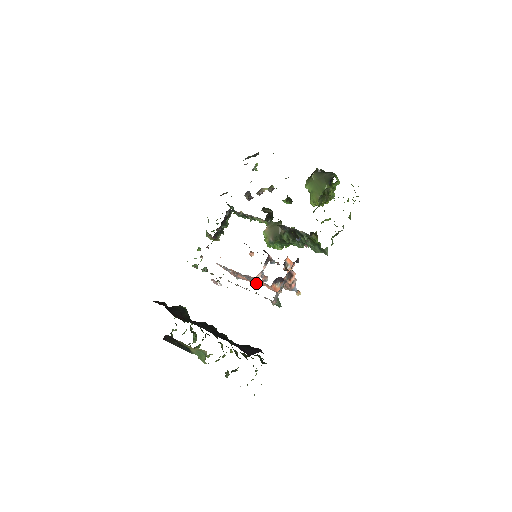
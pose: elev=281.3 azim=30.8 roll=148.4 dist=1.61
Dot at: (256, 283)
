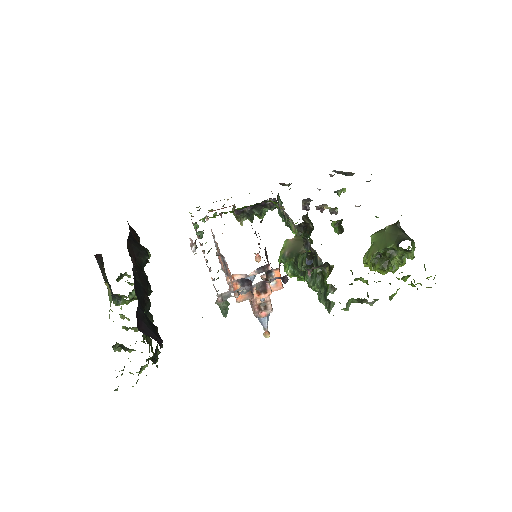
Dot at: occluded
